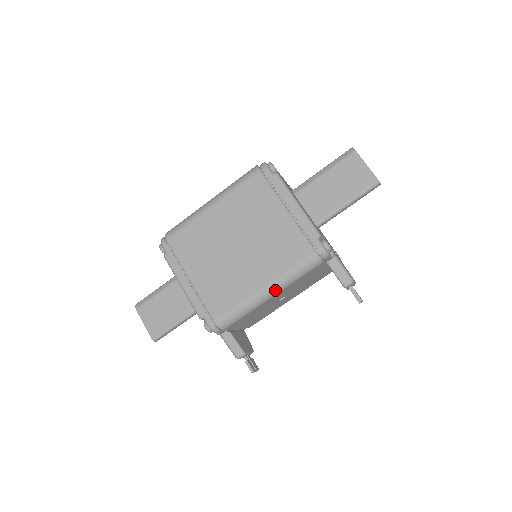
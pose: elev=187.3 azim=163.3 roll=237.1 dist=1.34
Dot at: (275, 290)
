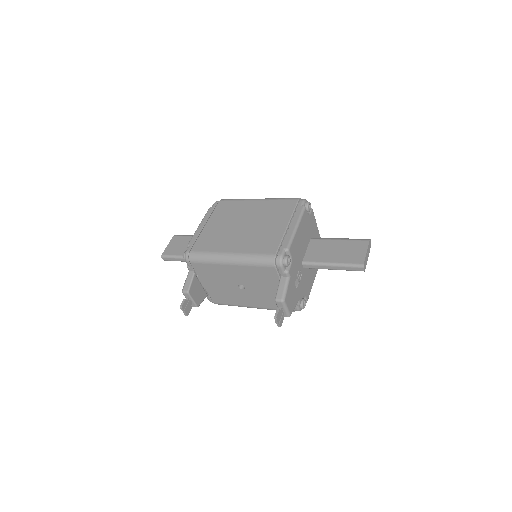
Dot at: (235, 260)
